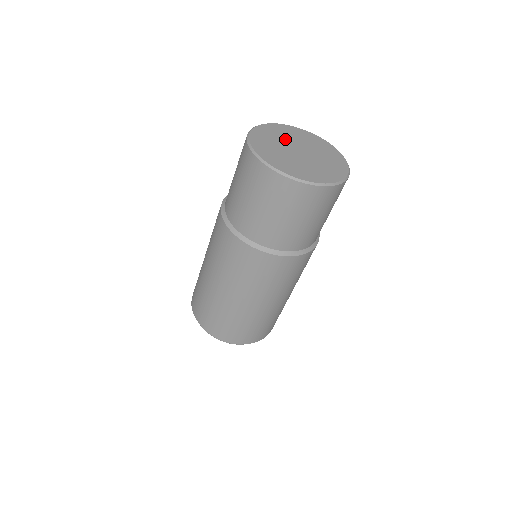
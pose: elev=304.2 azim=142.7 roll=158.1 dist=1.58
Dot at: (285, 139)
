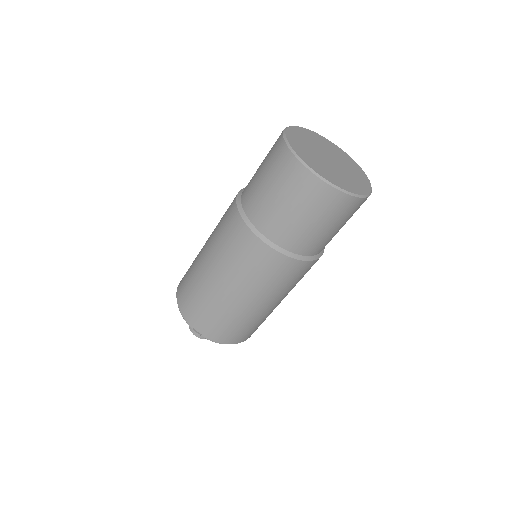
Dot at: (312, 146)
